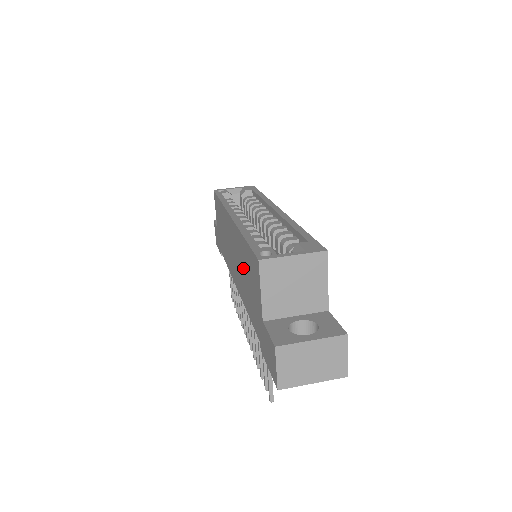
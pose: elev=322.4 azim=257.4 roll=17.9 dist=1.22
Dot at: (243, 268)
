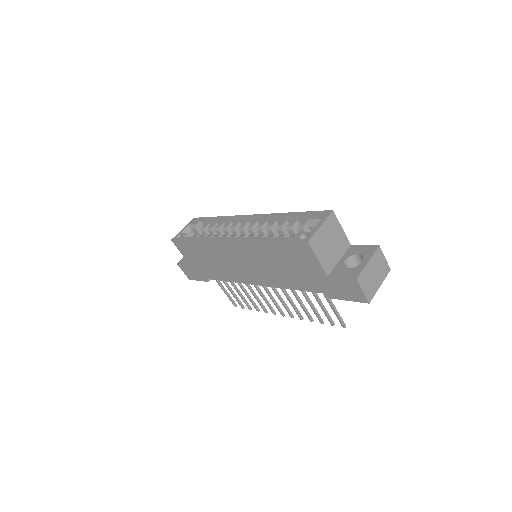
Dot at: (273, 263)
